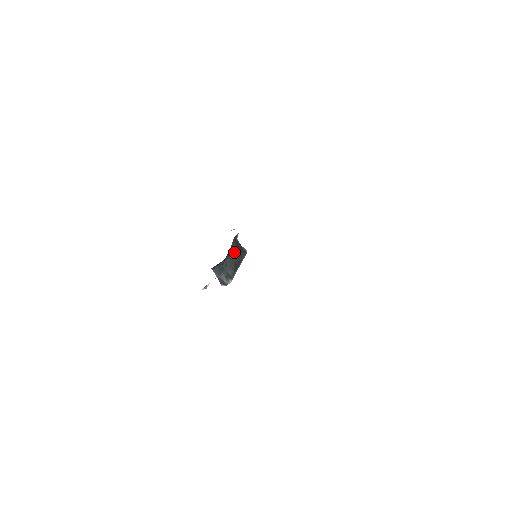
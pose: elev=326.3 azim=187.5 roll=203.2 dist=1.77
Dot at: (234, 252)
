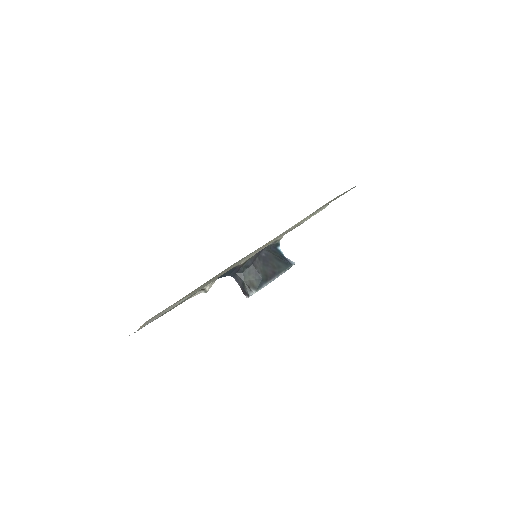
Dot at: (265, 261)
